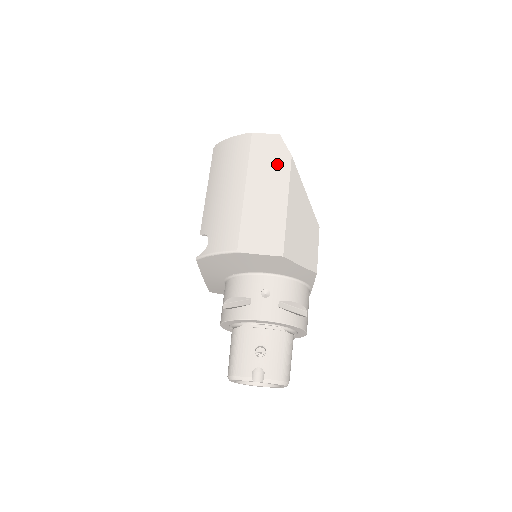
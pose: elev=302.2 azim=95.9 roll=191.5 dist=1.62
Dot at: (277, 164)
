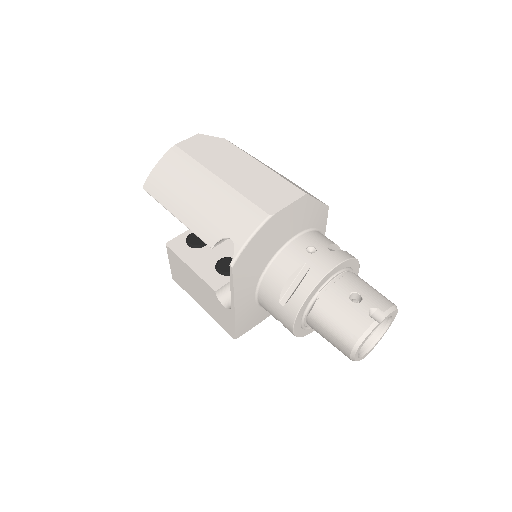
Dot at: (222, 149)
